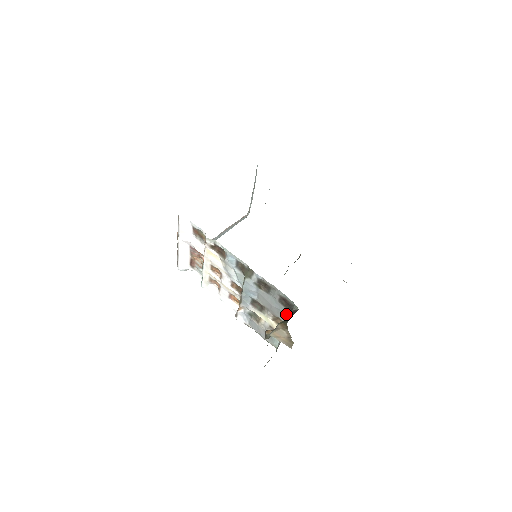
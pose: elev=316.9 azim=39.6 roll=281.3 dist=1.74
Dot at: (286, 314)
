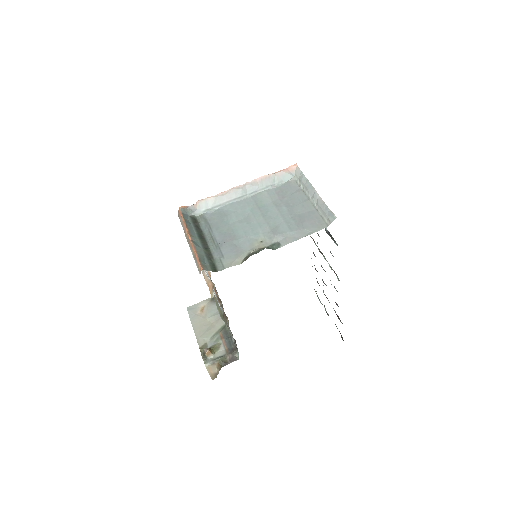
Dot at: (232, 339)
